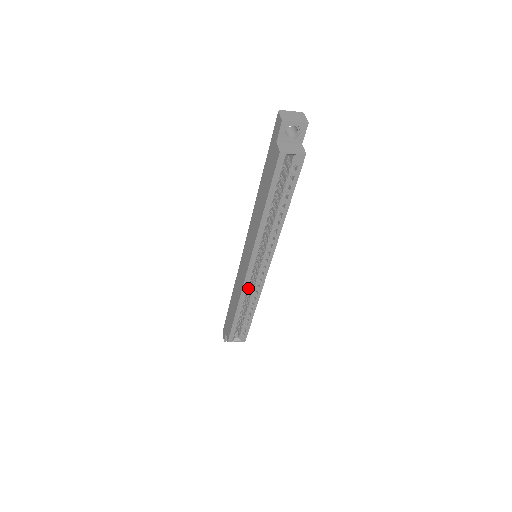
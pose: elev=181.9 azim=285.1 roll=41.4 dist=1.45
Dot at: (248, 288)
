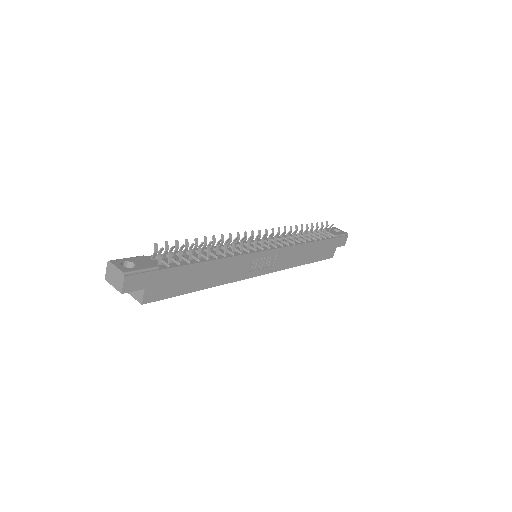
Dot at: occluded
